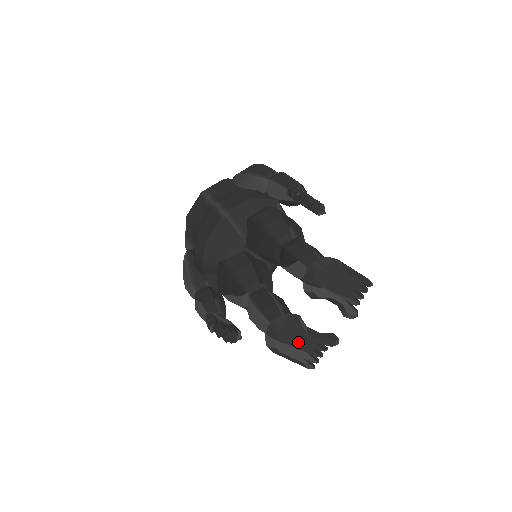
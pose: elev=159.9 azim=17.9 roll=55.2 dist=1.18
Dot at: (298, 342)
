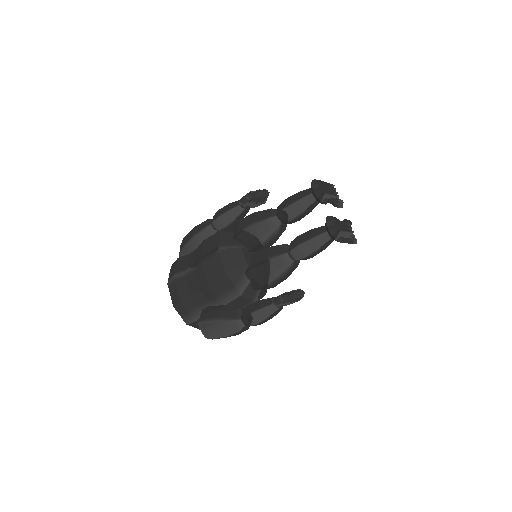
Dot at: (343, 228)
